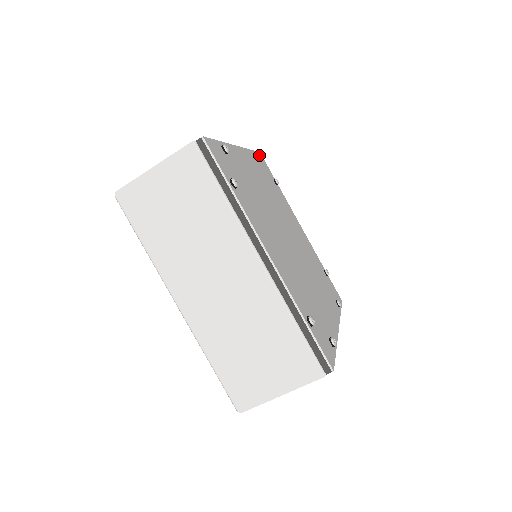
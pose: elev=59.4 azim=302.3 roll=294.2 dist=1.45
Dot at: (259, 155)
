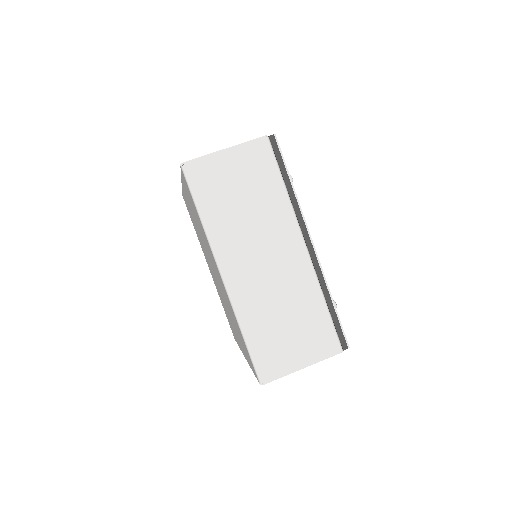
Dot at: occluded
